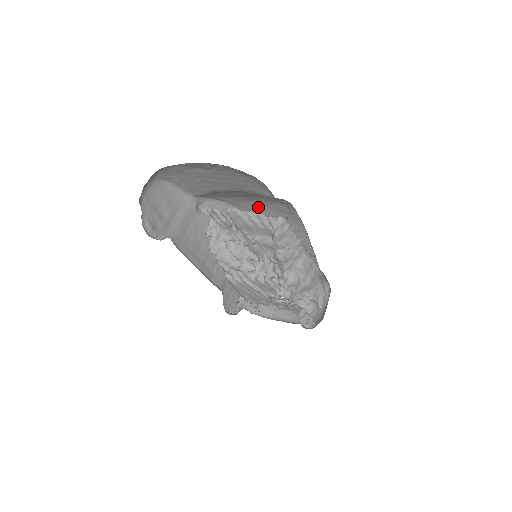
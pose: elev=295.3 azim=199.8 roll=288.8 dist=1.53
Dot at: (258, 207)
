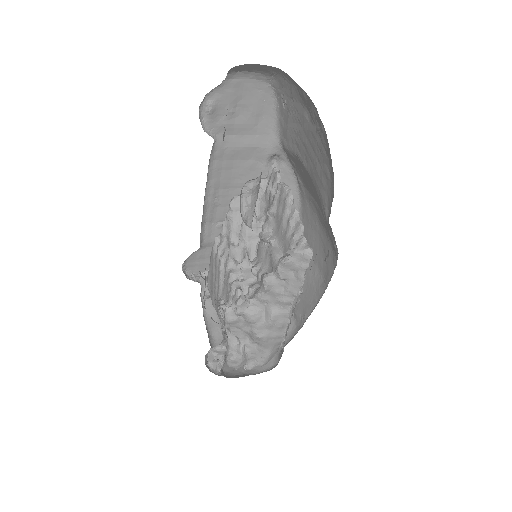
Dot at: (315, 227)
